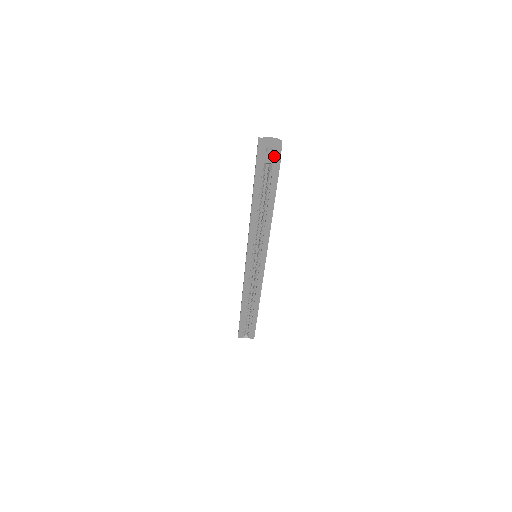
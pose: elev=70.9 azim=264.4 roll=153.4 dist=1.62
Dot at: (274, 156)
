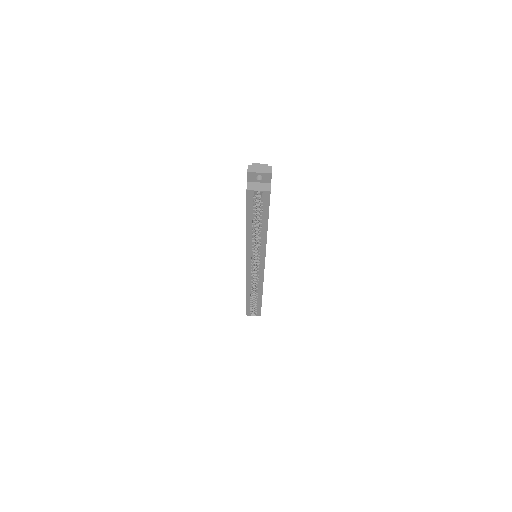
Dot at: (265, 182)
